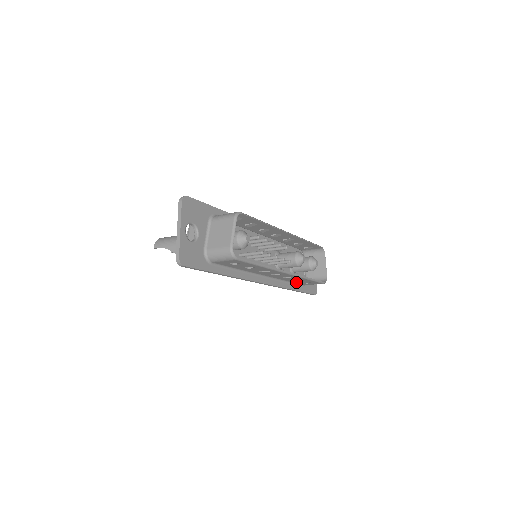
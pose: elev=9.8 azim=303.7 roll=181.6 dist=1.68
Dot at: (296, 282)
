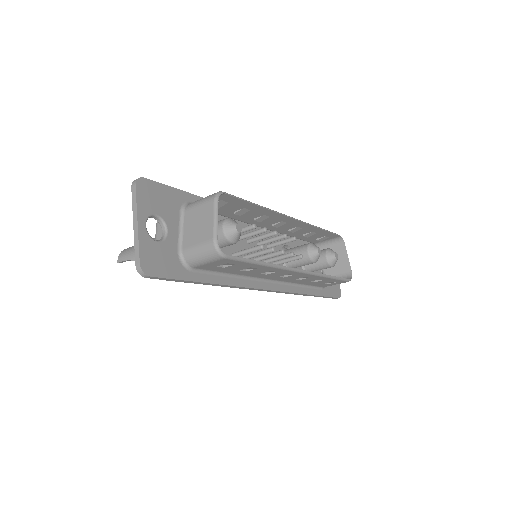
Dot at: (313, 284)
